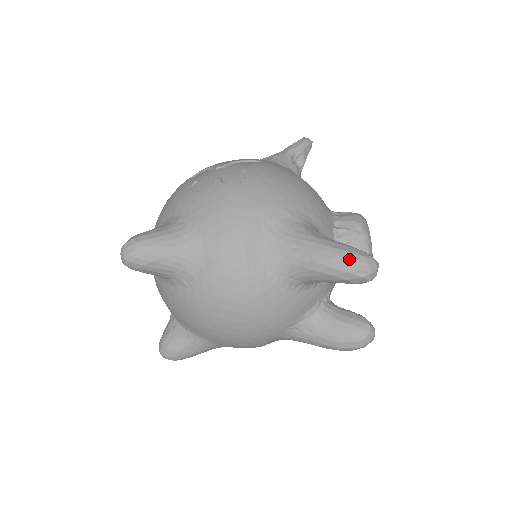
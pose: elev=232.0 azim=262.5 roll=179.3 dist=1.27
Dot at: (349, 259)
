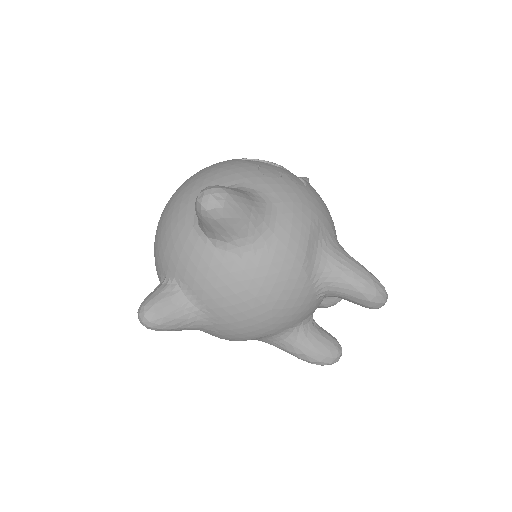
Dot at: (378, 285)
